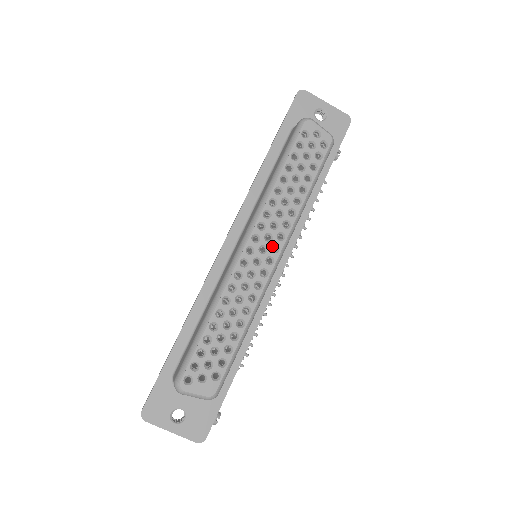
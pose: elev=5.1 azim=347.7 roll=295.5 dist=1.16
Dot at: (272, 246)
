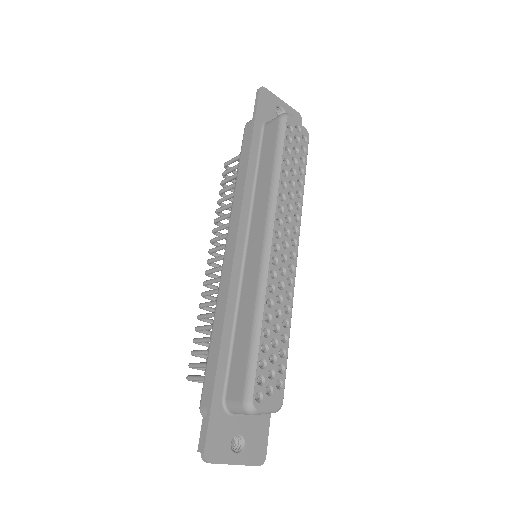
Dot at: (291, 240)
